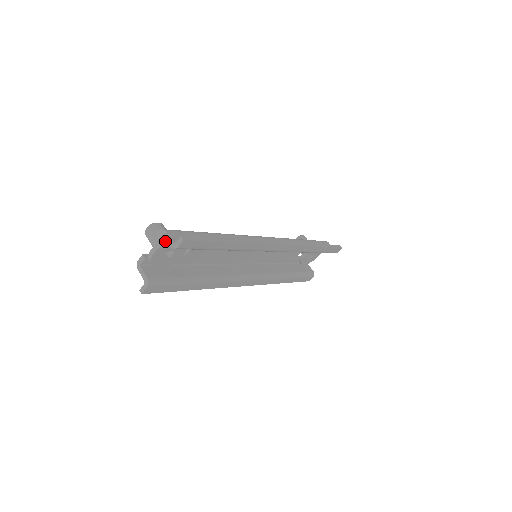
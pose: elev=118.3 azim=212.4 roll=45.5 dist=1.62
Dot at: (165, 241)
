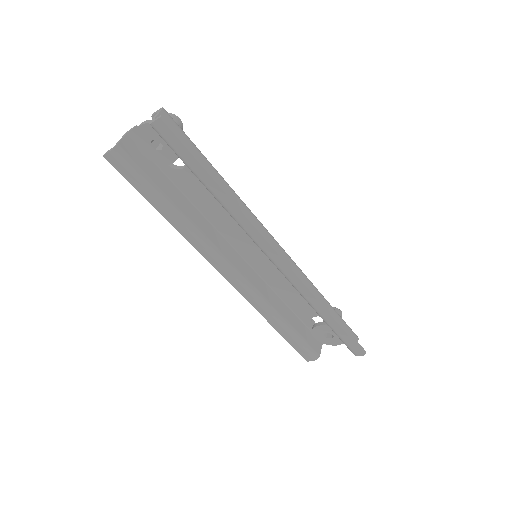
Dot at: occluded
